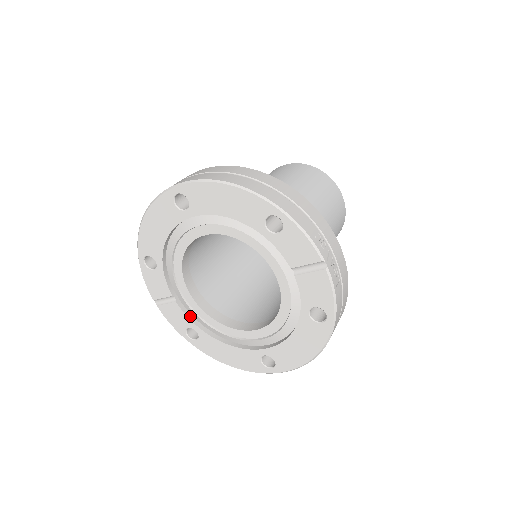
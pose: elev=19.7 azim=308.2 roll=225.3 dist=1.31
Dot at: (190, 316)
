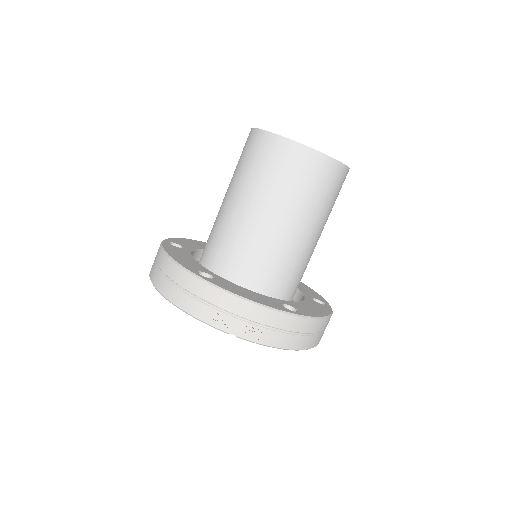
Dot at: occluded
